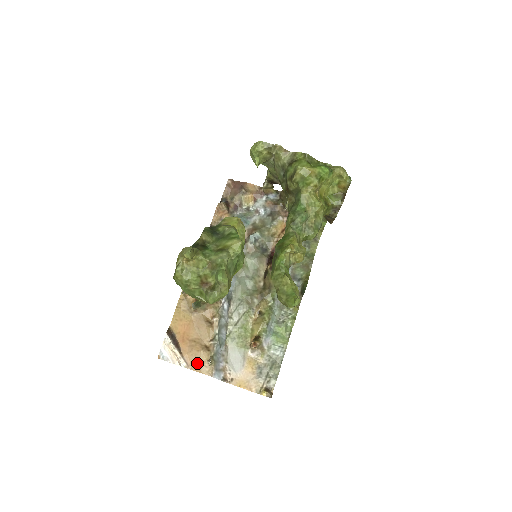
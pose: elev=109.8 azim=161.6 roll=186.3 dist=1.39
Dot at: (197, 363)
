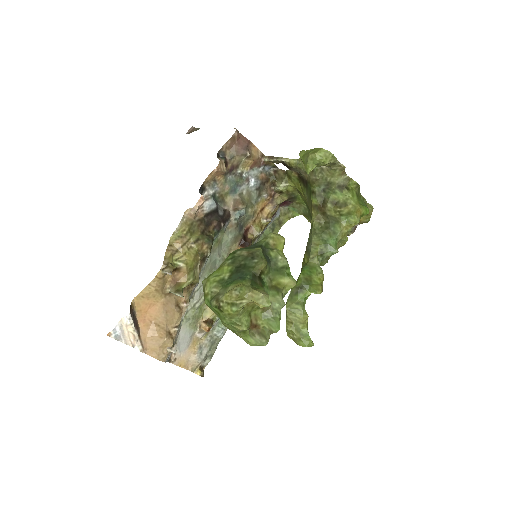
Dot at: (155, 349)
